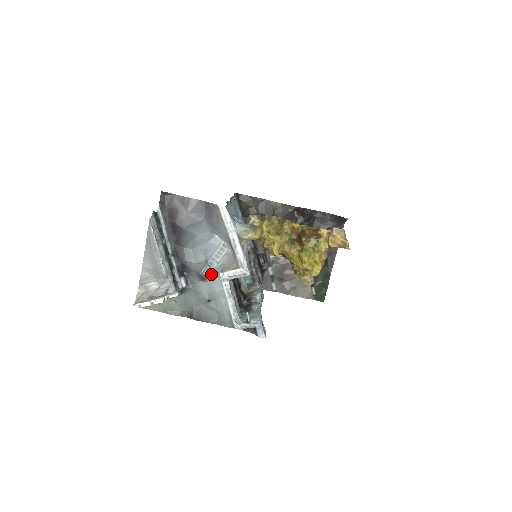
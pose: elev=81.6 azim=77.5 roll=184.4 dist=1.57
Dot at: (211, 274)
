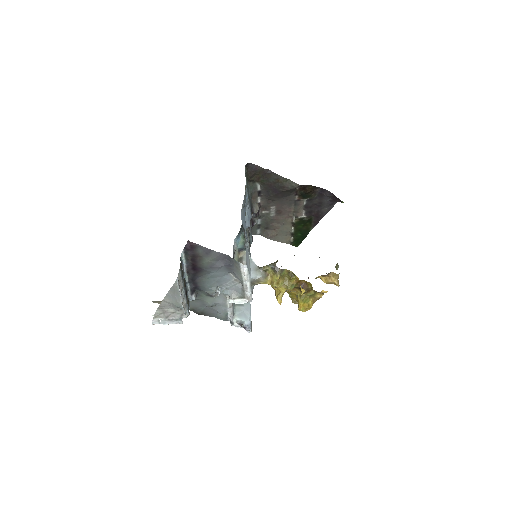
Dot at: (219, 294)
